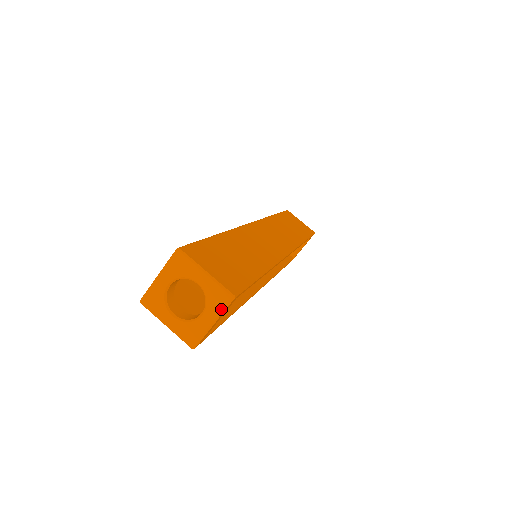
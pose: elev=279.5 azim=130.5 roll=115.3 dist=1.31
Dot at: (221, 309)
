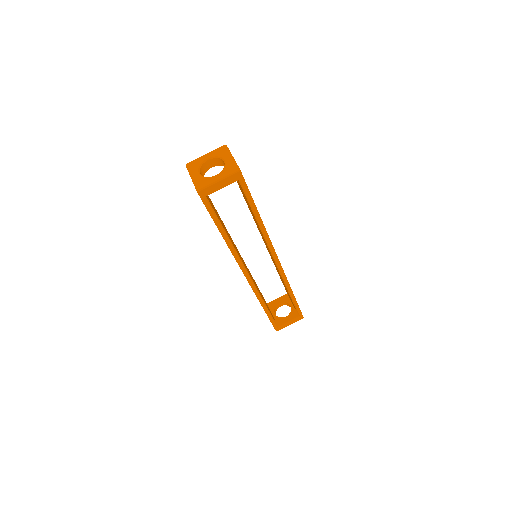
Dot at: (229, 174)
